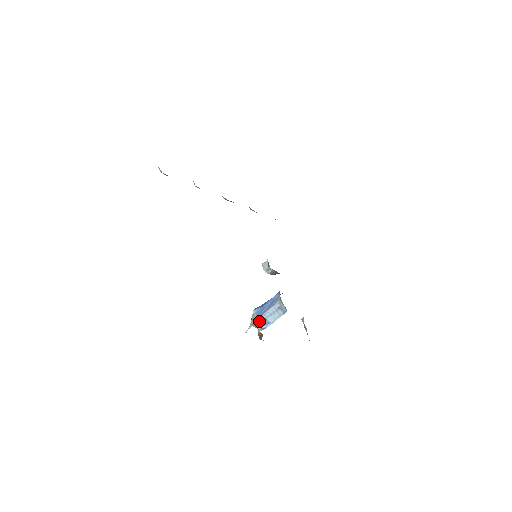
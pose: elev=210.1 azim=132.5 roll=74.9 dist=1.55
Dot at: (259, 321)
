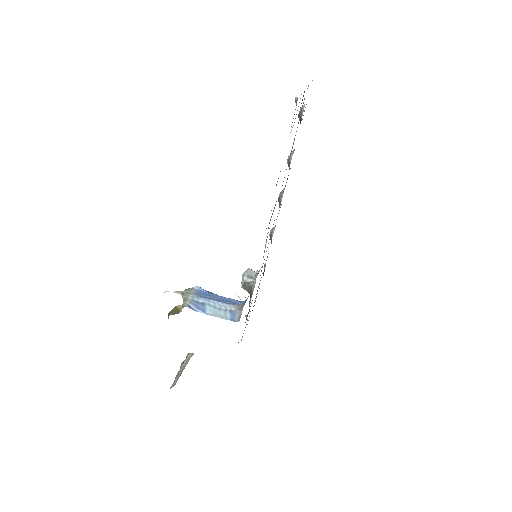
Dot at: (195, 298)
